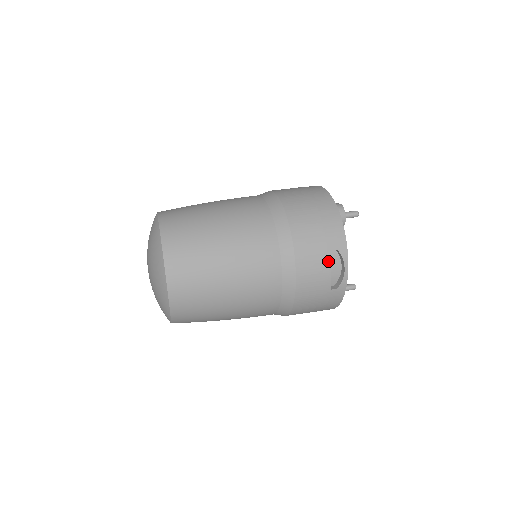
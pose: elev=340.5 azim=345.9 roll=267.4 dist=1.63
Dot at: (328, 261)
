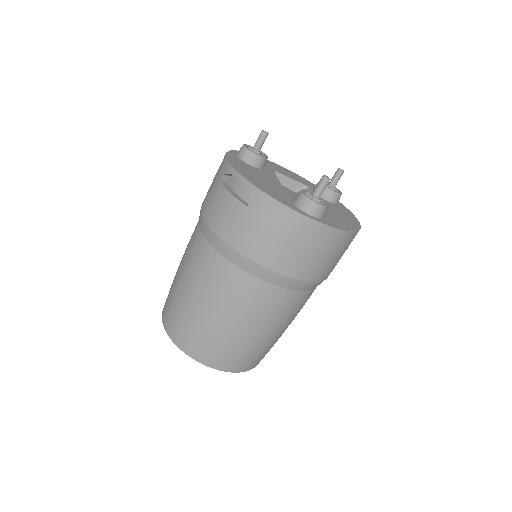
Dot at: (223, 190)
